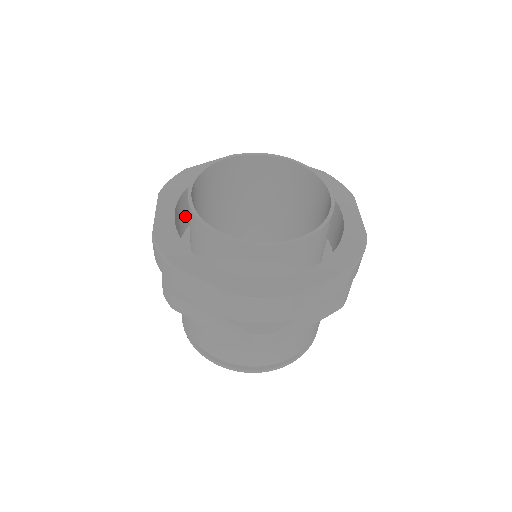
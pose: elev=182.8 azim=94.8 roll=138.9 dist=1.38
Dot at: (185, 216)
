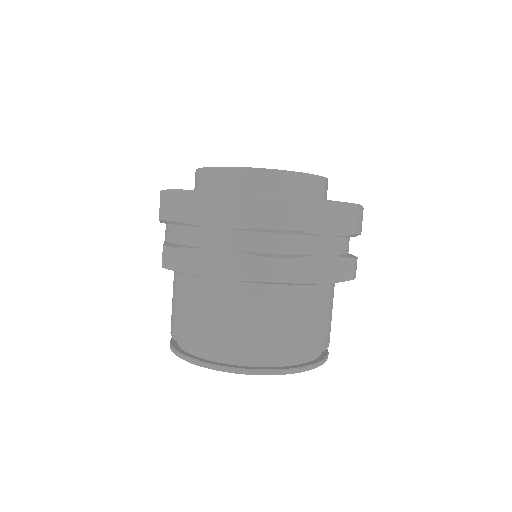
Dot at: occluded
